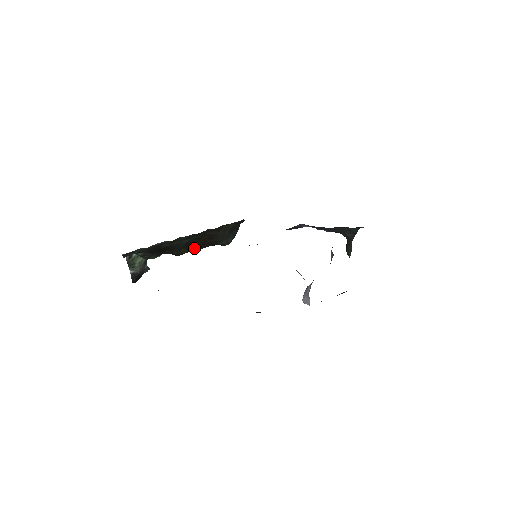
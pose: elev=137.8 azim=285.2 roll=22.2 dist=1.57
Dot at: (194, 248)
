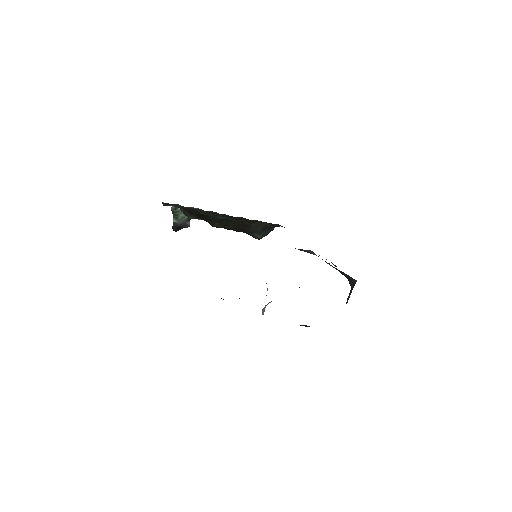
Dot at: (227, 227)
